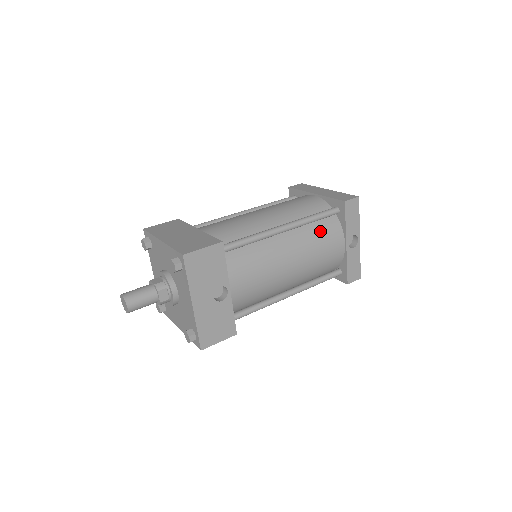
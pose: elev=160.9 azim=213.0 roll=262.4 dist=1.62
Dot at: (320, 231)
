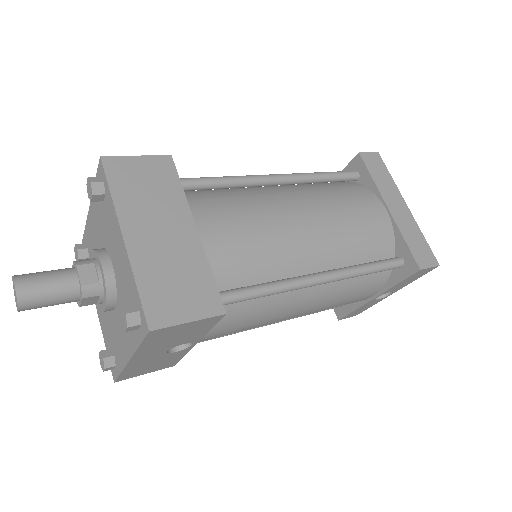
Dot at: (360, 283)
